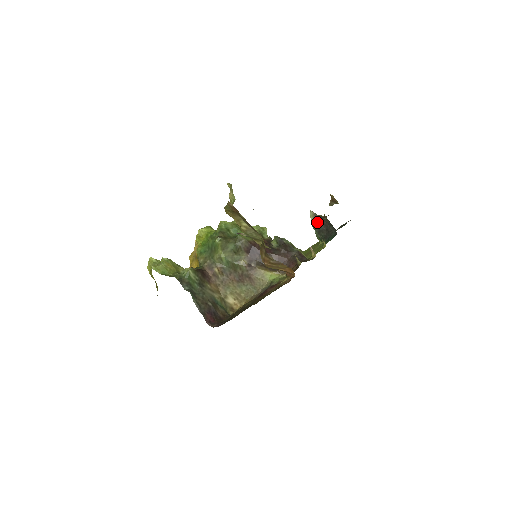
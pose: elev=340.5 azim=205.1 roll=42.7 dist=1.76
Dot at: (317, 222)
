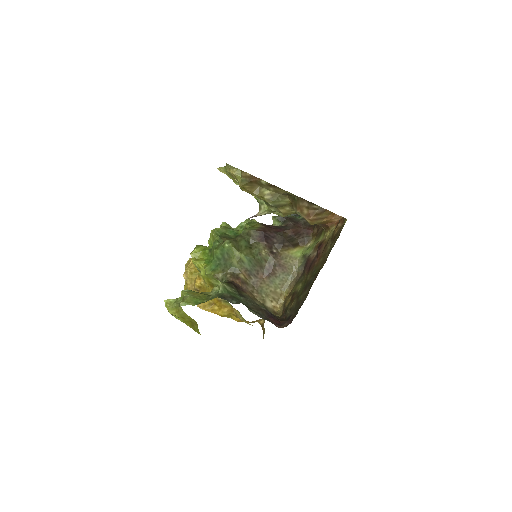
Dot at: occluded
